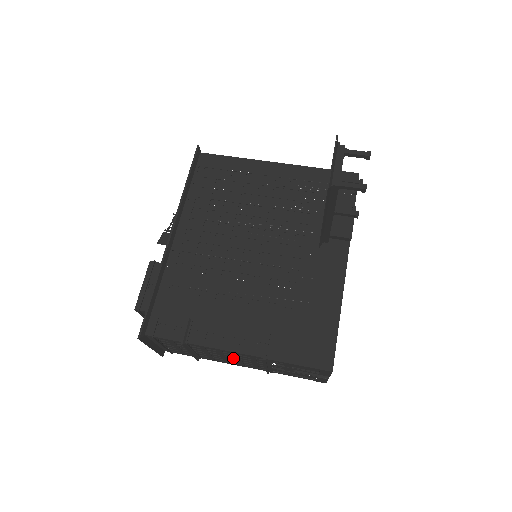
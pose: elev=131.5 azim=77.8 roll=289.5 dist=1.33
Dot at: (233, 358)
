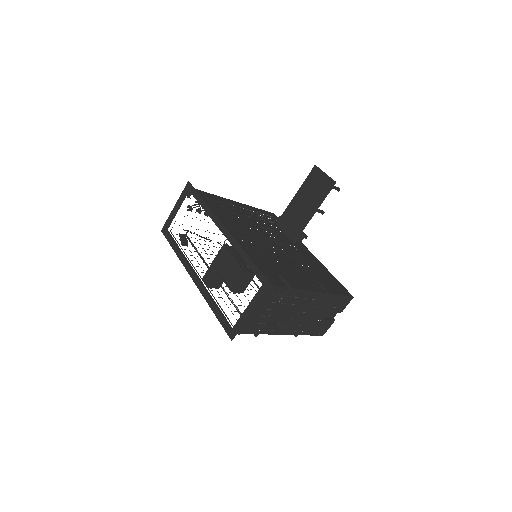
Dot at: (297, 312)
